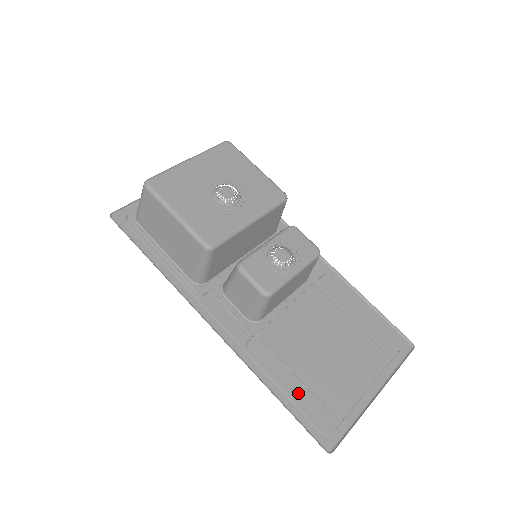
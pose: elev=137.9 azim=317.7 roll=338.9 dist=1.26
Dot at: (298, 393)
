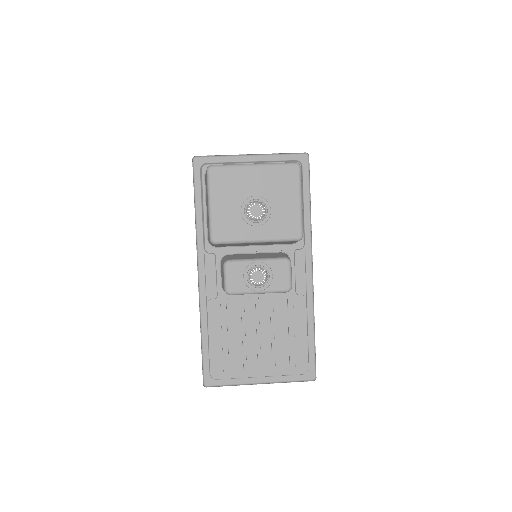
Dot at: (215, 347)
